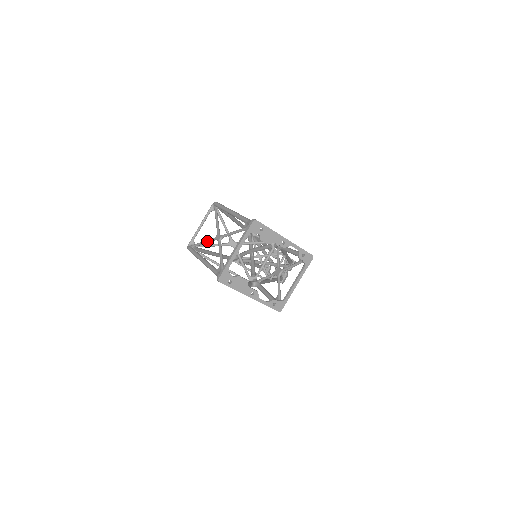
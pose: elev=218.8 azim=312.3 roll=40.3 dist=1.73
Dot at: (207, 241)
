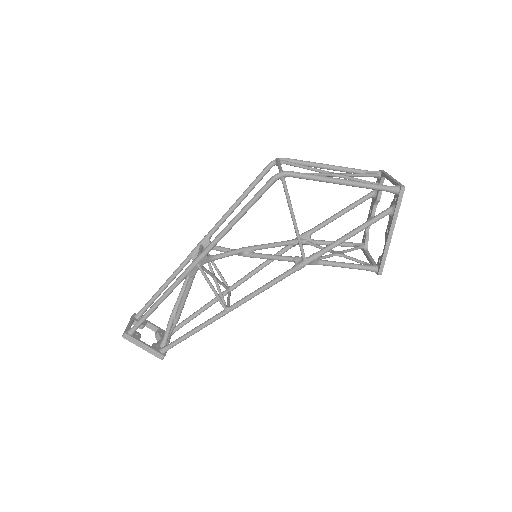
Dot at: (319, 173)
